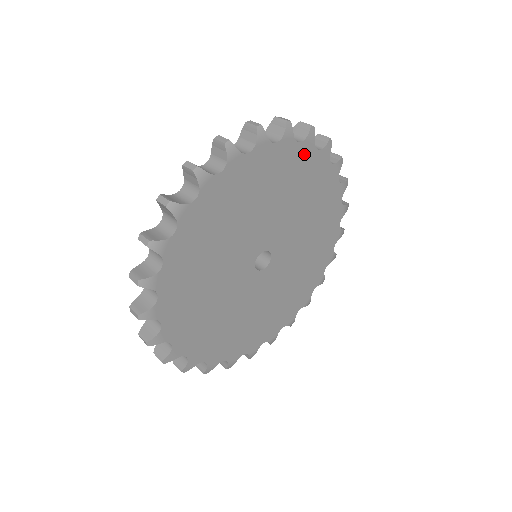
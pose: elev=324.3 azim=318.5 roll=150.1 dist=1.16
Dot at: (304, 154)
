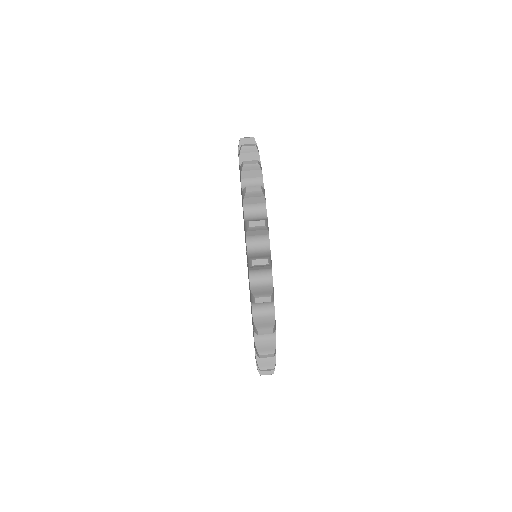
Dot at: occluded
